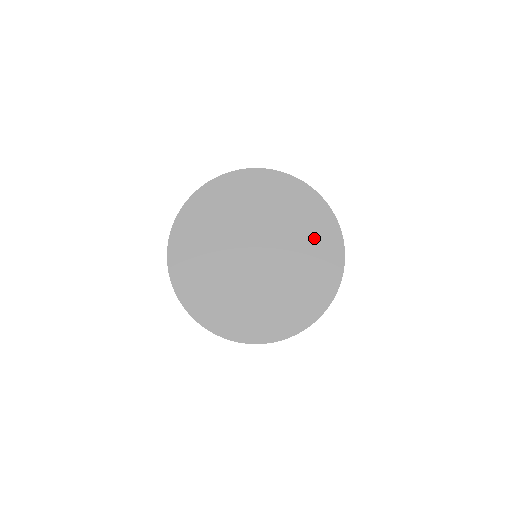
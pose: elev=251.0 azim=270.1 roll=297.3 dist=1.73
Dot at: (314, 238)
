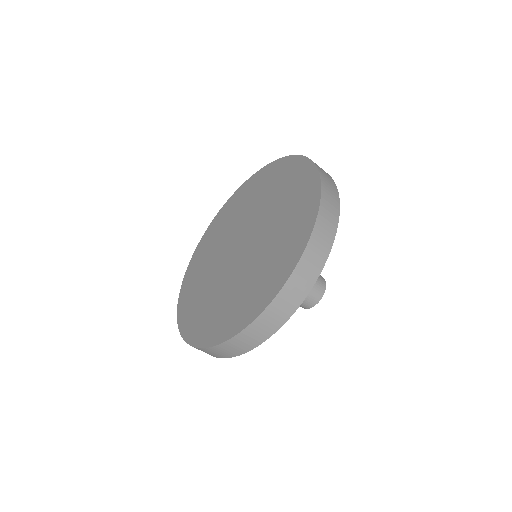
Dot at: (287, 188)
